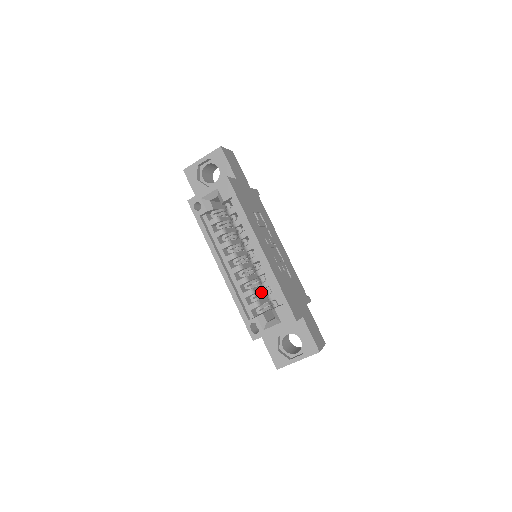
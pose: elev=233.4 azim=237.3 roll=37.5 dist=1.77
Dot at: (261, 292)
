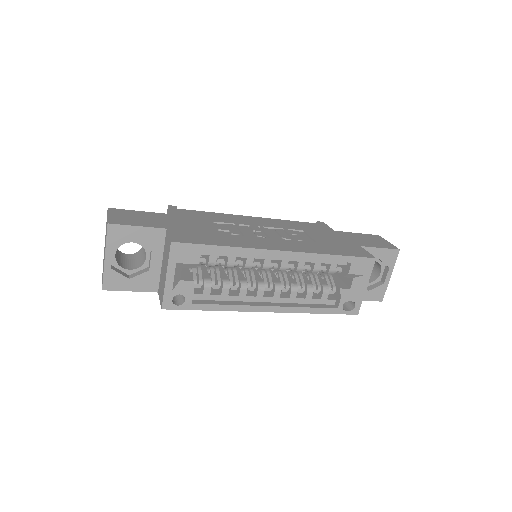
Dot at: (311, 276)
